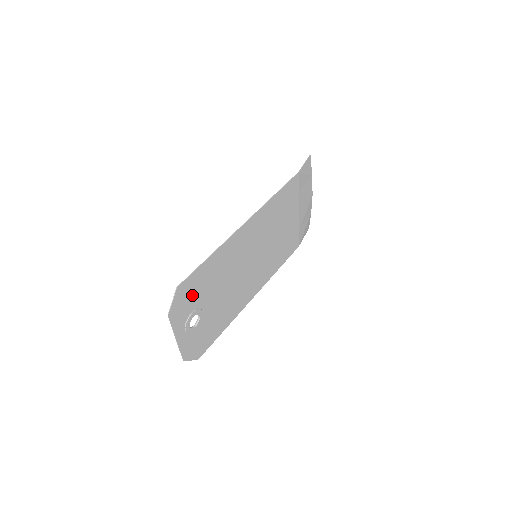
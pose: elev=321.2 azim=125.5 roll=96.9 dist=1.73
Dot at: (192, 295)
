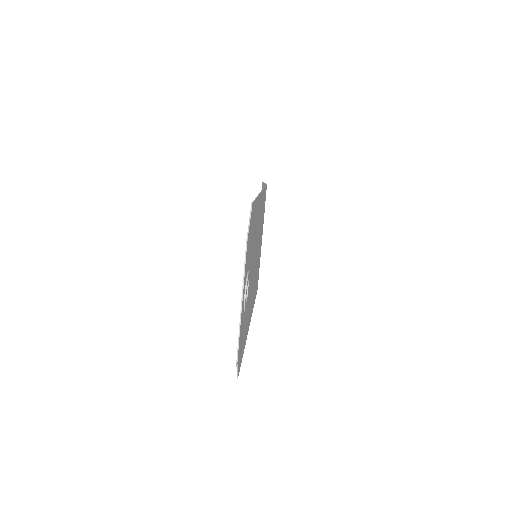
Dot at: (250, 239)
